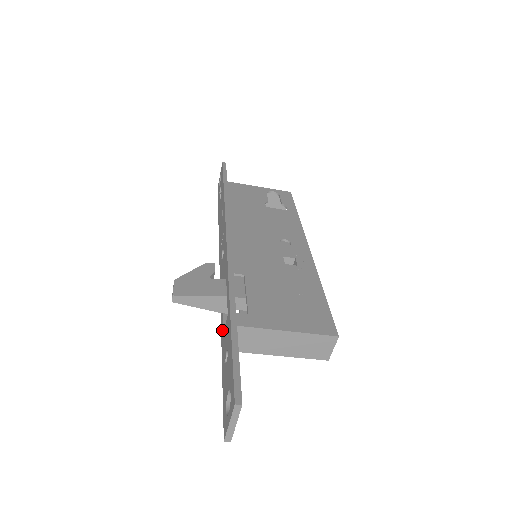
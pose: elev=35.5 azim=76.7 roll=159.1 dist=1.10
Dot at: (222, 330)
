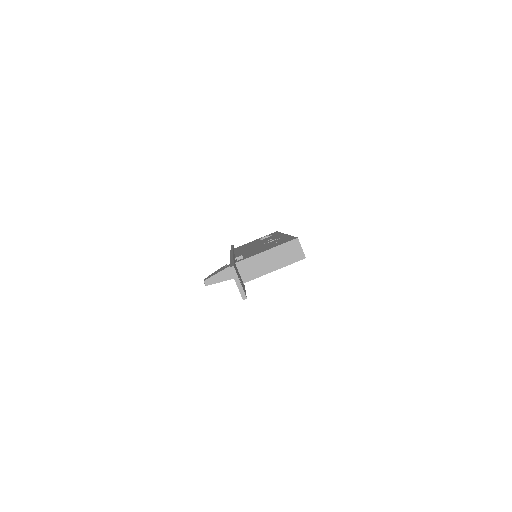
Dot at: occluded
